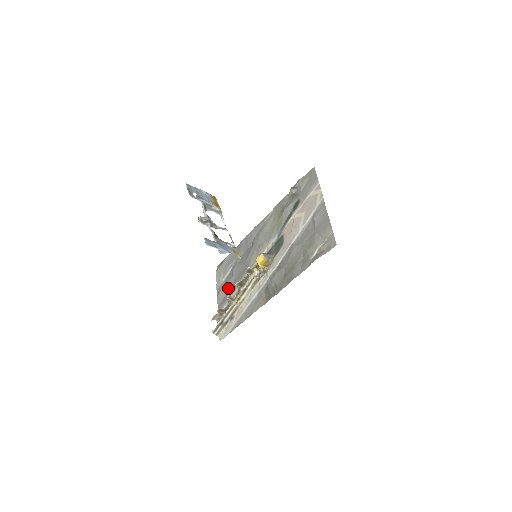
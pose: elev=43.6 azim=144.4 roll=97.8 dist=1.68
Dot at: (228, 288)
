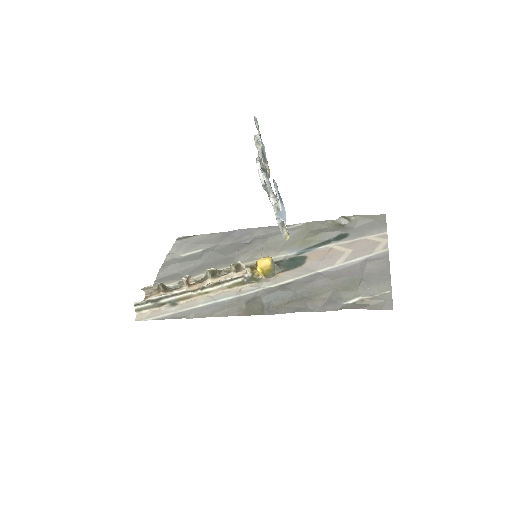
Dot at: (185, 268)
